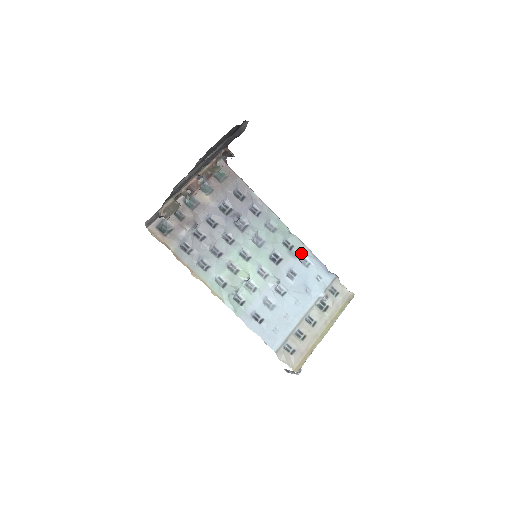
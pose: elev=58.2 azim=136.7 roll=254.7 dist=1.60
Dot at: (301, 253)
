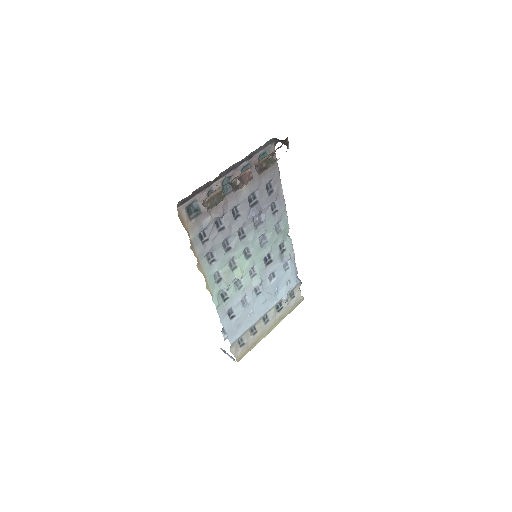
Dot at: (289, 259)
